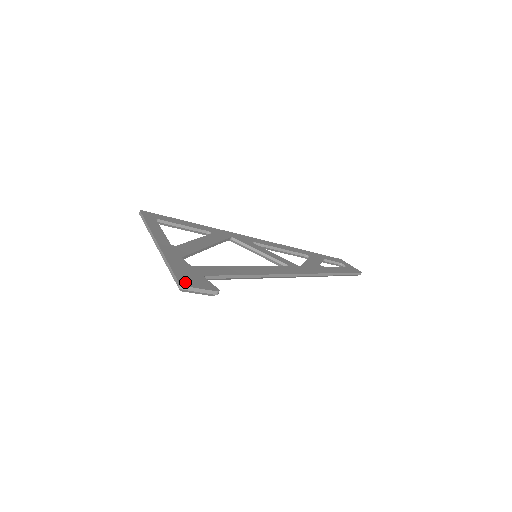
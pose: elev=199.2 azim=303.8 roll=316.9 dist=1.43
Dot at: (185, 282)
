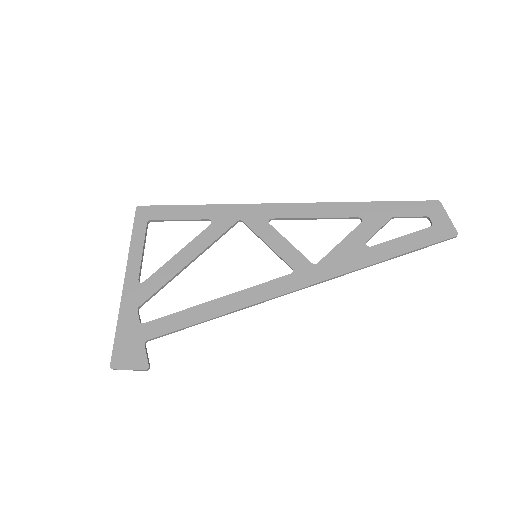
Dot at: (117, 361)
